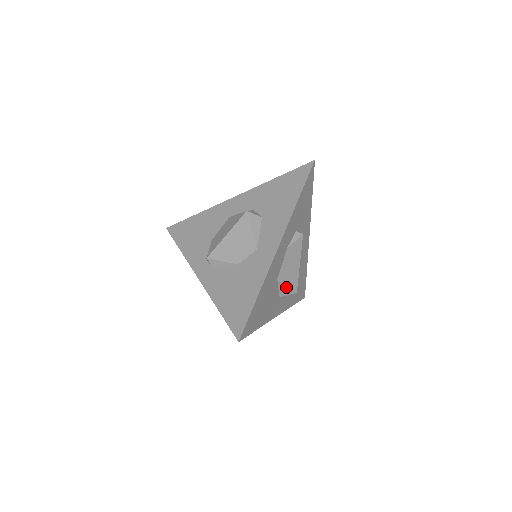
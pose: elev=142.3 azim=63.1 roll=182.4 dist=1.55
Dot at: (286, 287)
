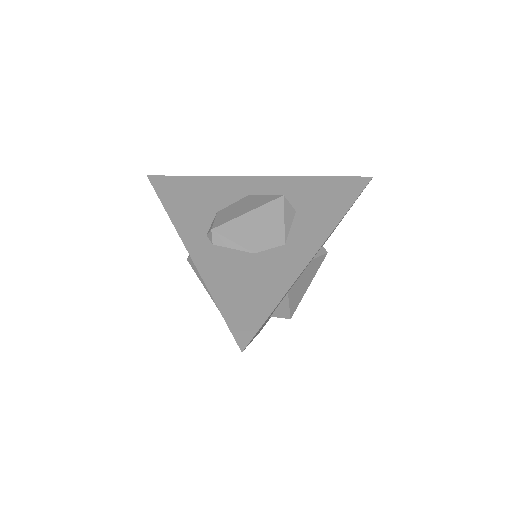
Dot at: (287, 306)
